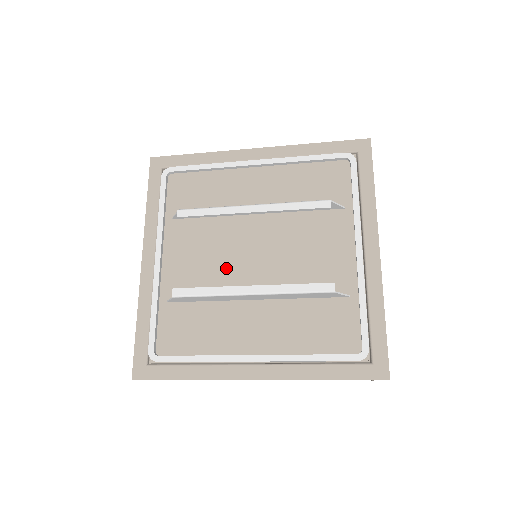
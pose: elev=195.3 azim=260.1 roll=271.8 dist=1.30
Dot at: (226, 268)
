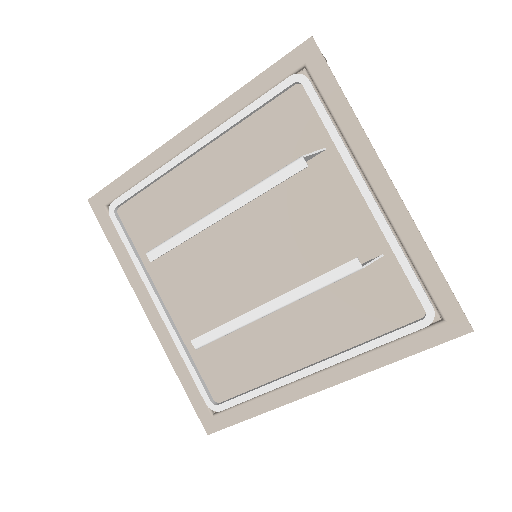
Dot at: (232, 286)
